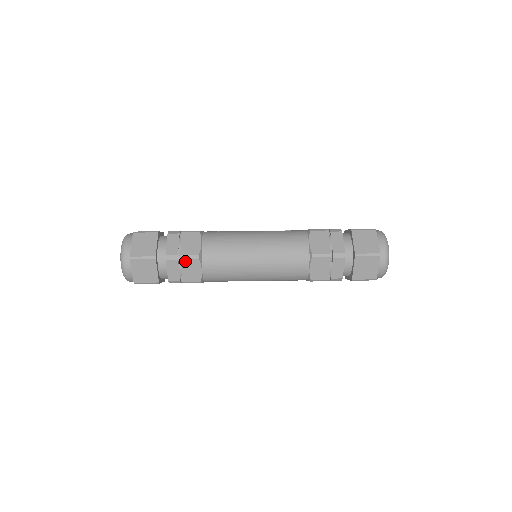
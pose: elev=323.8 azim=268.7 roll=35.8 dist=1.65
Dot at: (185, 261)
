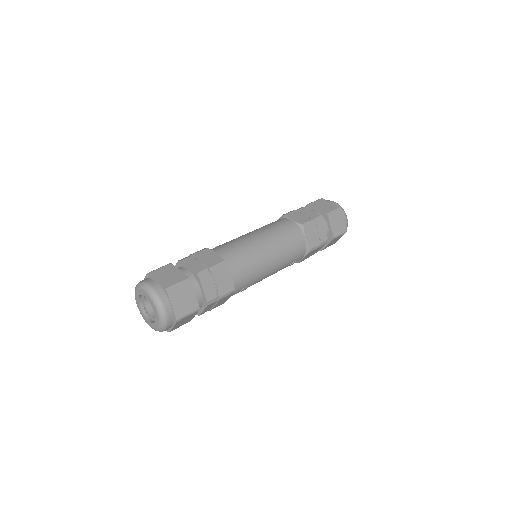
Dot at: (216, 271)
